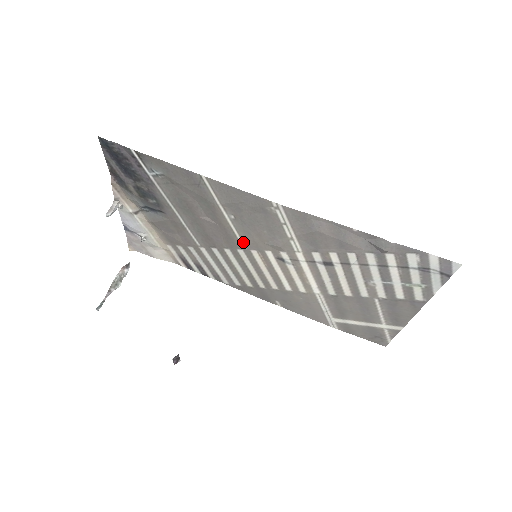
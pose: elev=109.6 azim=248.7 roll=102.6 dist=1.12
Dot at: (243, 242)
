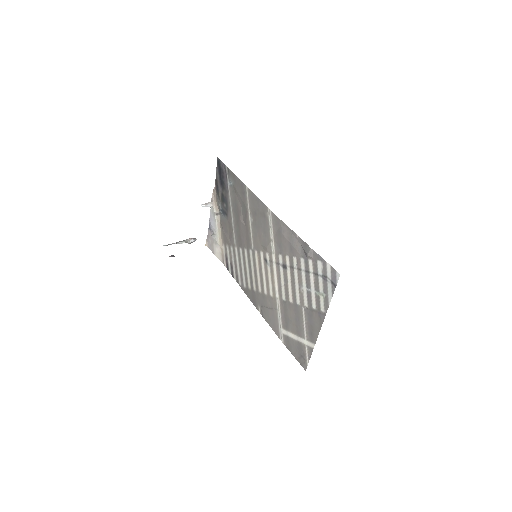
Dot at: (253, 243)
